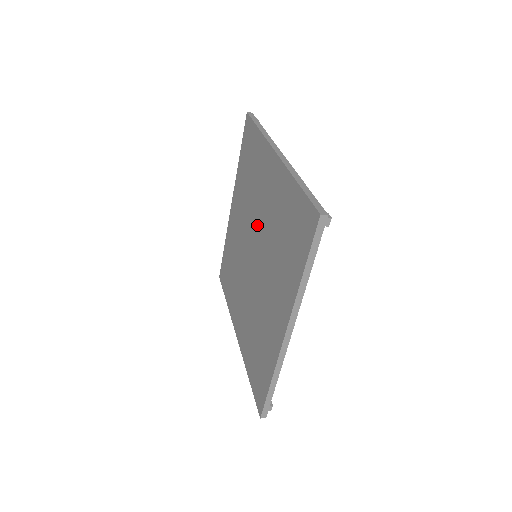
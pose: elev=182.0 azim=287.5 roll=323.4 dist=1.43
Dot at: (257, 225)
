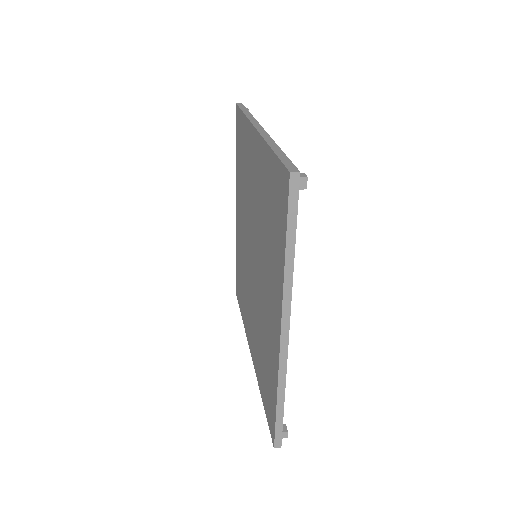
Dot at: (259, 268)
